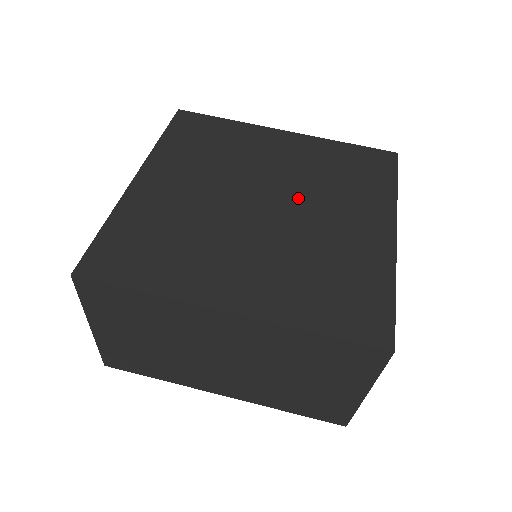
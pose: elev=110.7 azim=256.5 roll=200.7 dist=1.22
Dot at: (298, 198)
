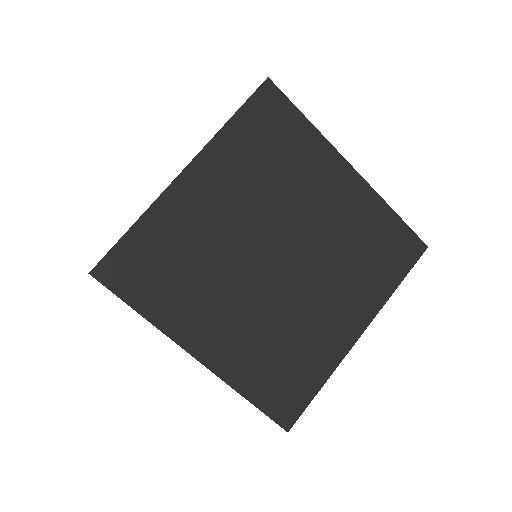
Dot at: (310, 265)
